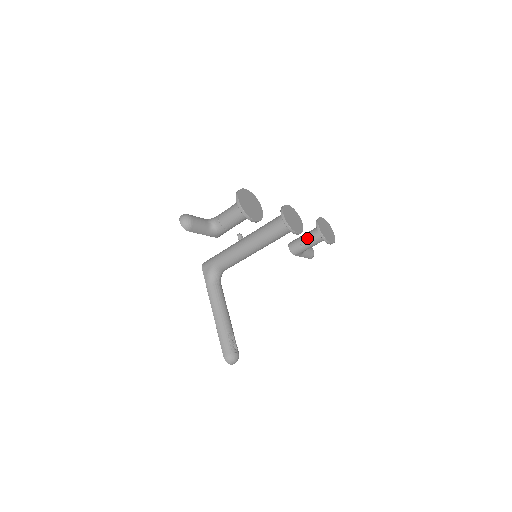
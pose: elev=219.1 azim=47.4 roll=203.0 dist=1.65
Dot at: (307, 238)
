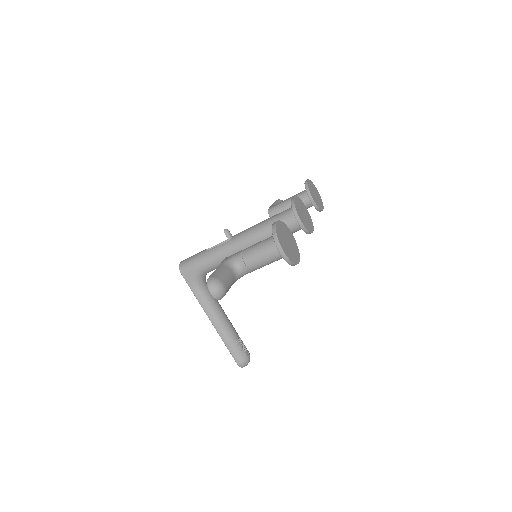
Dot at: occluded
